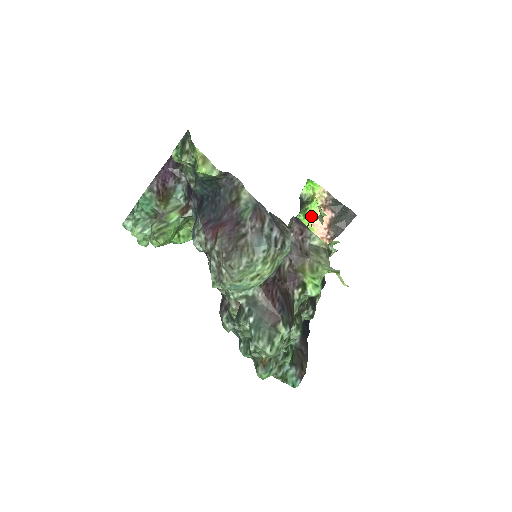
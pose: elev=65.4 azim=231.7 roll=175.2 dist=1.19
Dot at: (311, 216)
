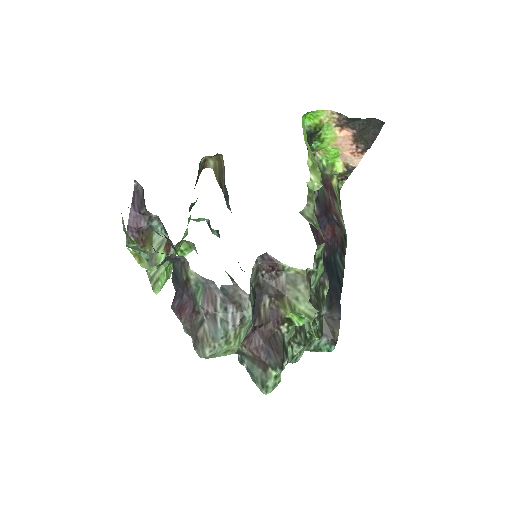
Dot at: (329, 139)
